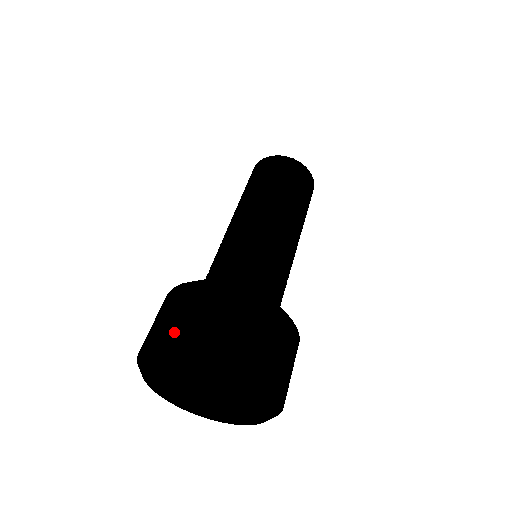
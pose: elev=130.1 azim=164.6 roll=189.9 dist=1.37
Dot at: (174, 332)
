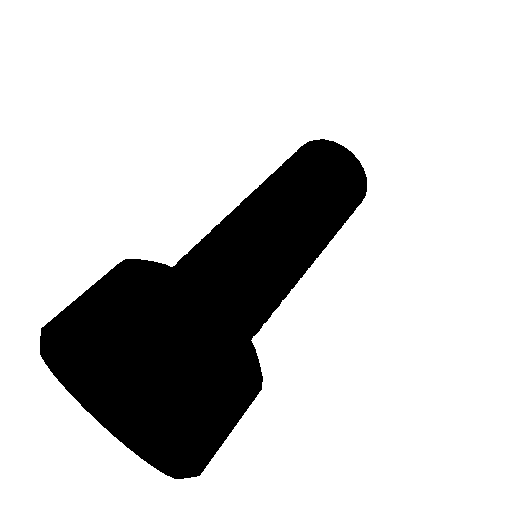
Dot at: (60, 313)
